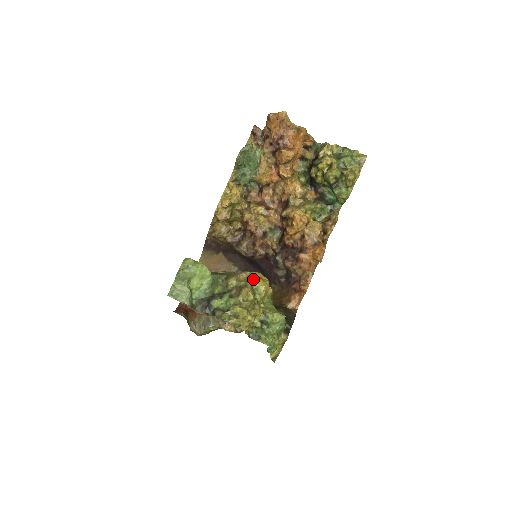
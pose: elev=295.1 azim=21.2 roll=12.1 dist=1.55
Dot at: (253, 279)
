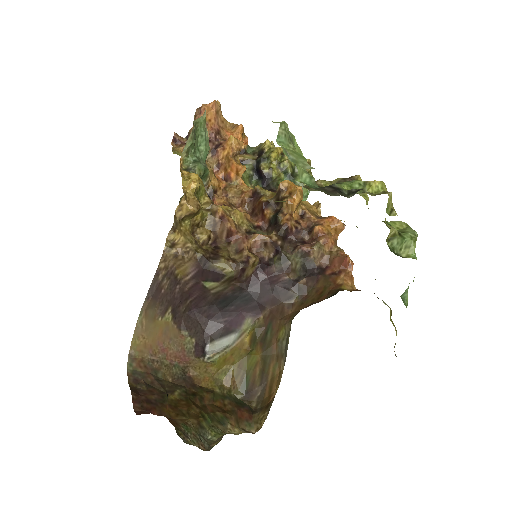
Dot at: occluded
